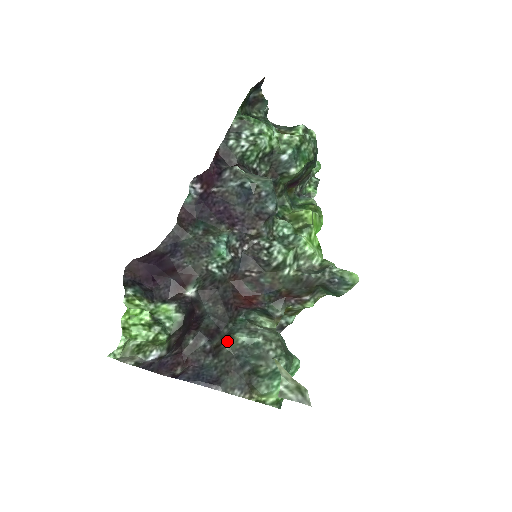
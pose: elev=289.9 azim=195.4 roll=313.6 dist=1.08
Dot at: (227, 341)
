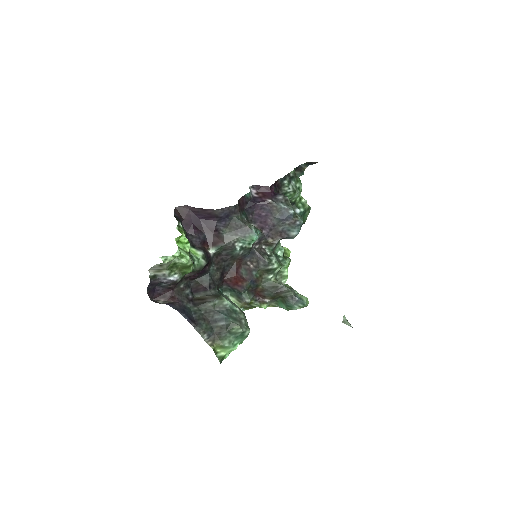
Dot at: (216, 298)
